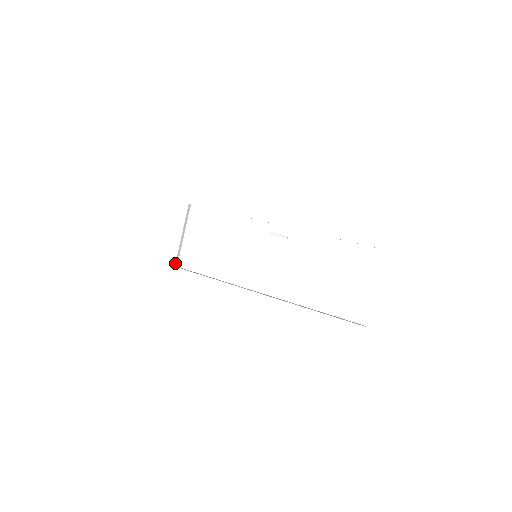
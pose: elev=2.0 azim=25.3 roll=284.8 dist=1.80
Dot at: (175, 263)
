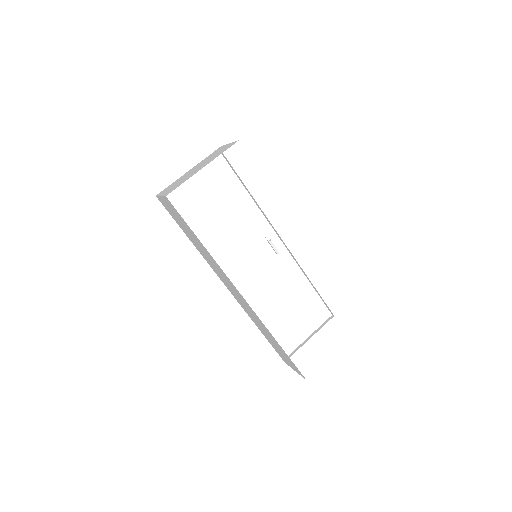
Dot at: occluded
